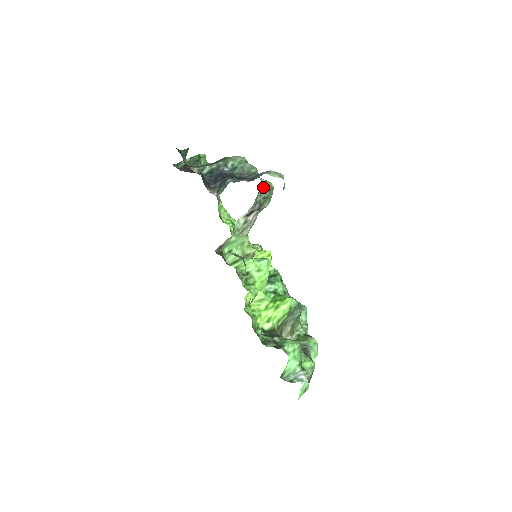
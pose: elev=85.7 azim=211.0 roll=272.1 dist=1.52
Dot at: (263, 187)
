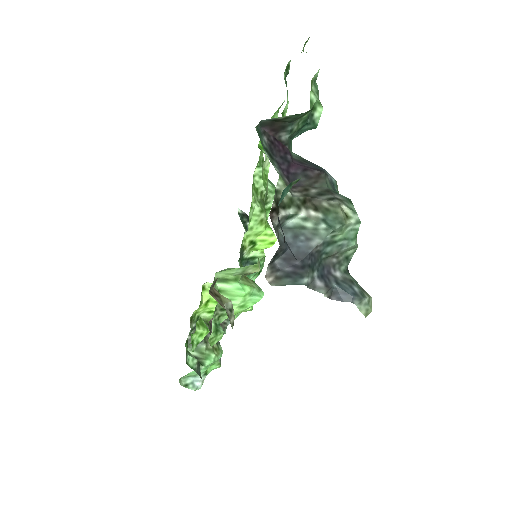
Dot at: occluded
